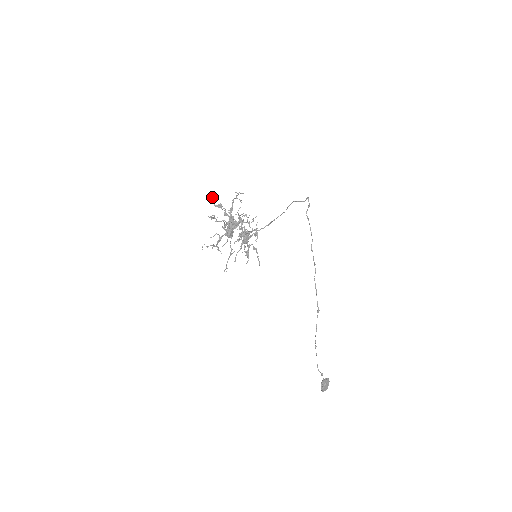
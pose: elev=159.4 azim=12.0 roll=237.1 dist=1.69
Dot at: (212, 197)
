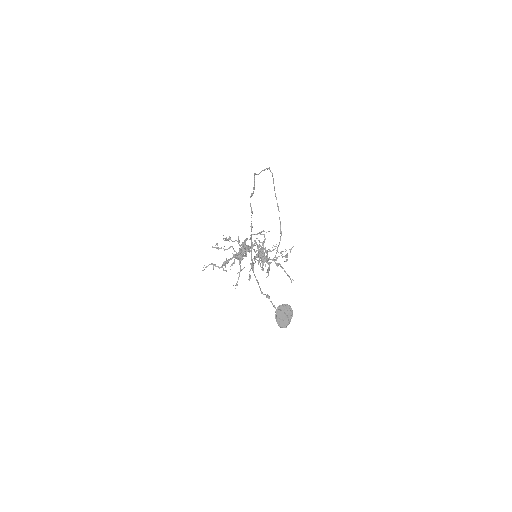
Dot at: occluded
